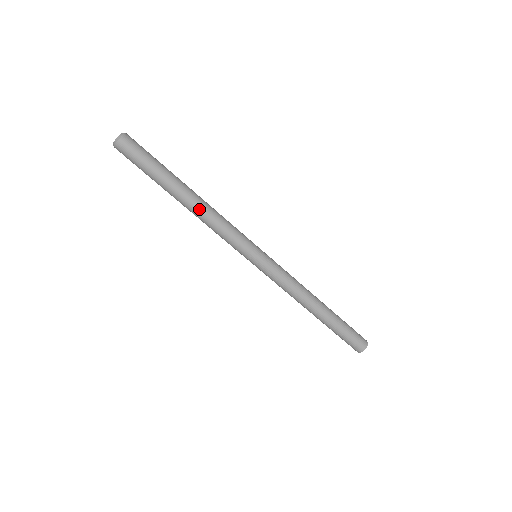
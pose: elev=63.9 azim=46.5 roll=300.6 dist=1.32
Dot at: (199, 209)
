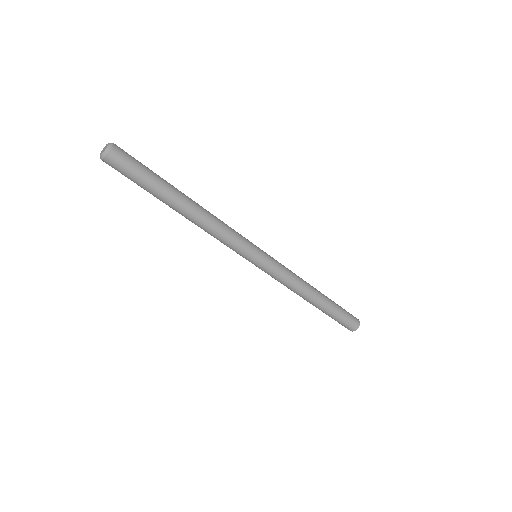
Dot at: (199, 217)
